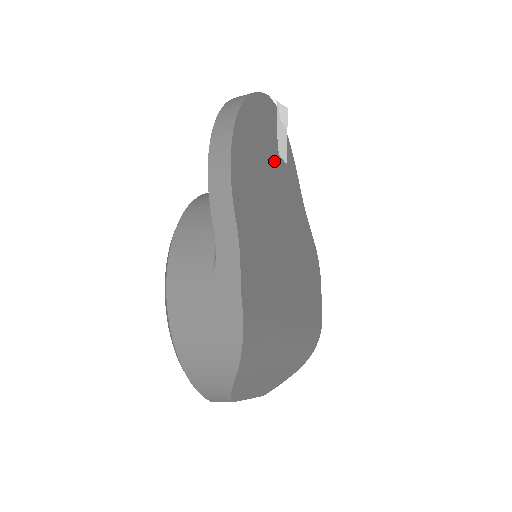
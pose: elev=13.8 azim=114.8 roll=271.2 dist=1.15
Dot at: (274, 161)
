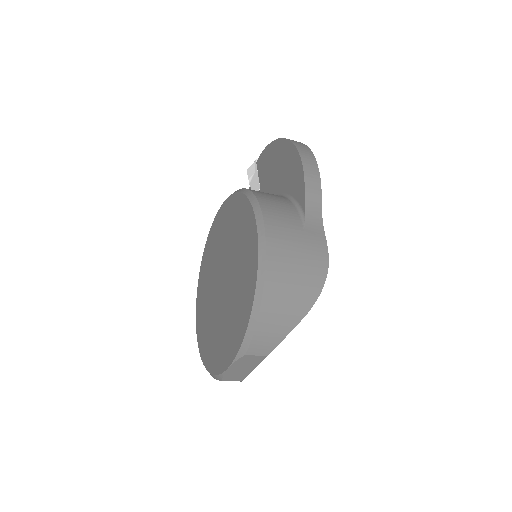
Dot at: occluded
